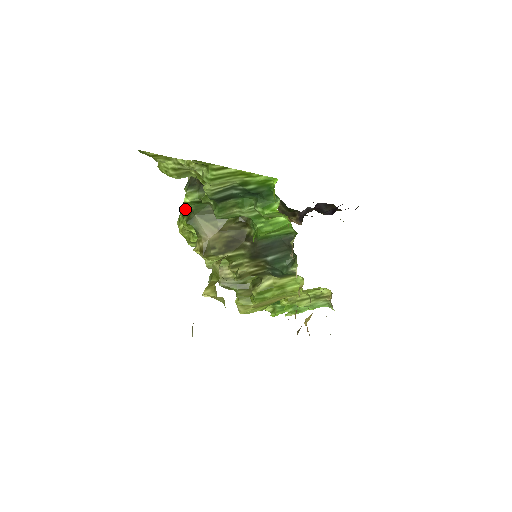
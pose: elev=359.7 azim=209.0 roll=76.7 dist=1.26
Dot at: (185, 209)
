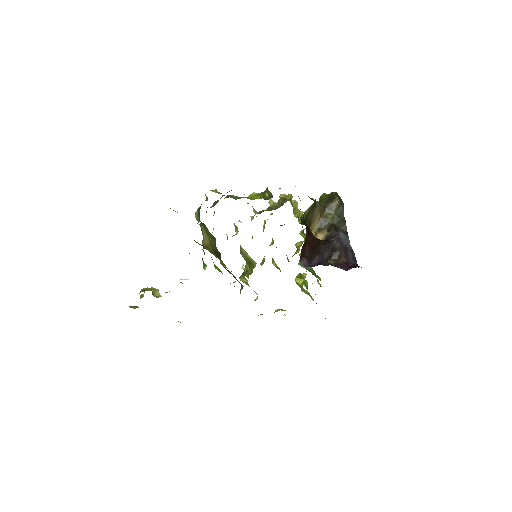
Dot at: (206, 212)
